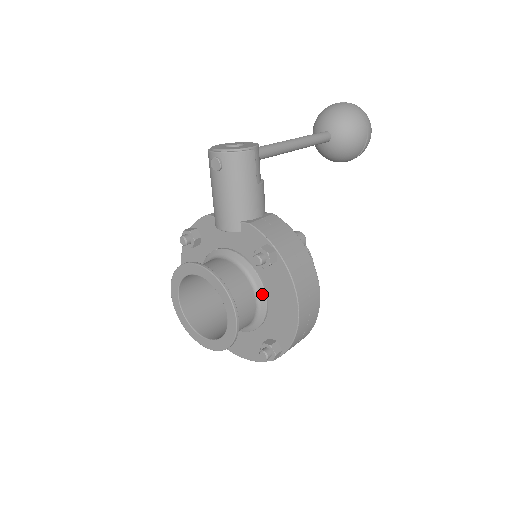
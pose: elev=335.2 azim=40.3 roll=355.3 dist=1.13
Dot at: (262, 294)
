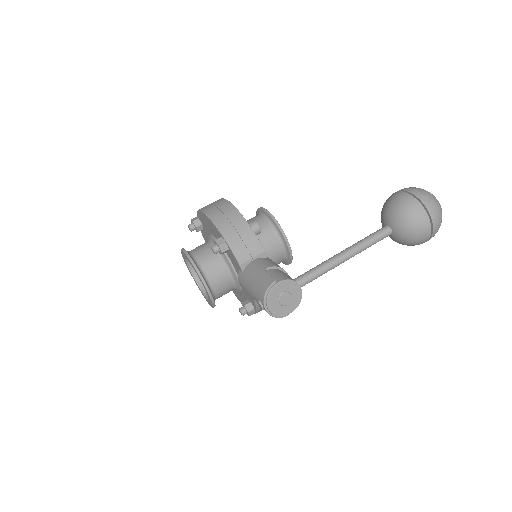
Dot at: occluded
